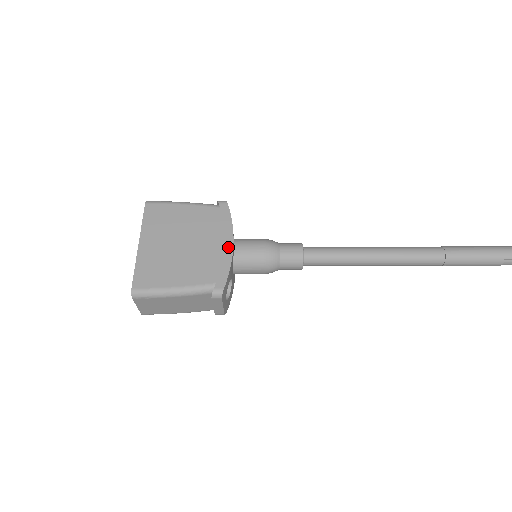
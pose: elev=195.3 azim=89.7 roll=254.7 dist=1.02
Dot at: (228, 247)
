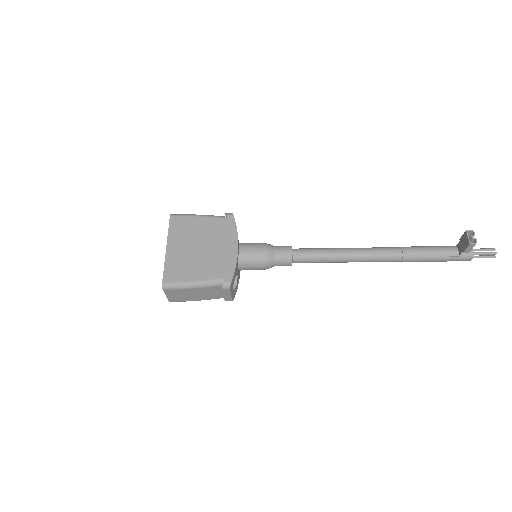
Dot at: (234, 250)
